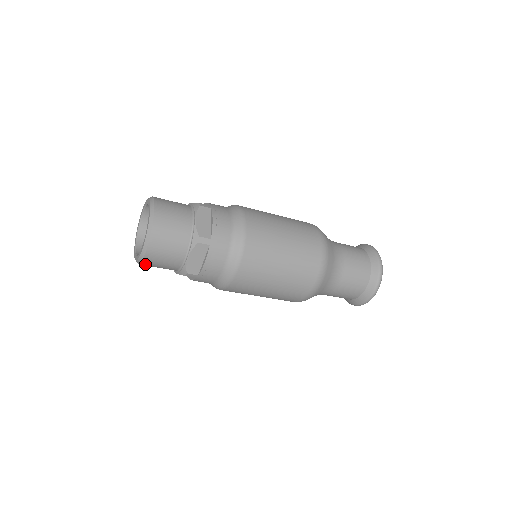
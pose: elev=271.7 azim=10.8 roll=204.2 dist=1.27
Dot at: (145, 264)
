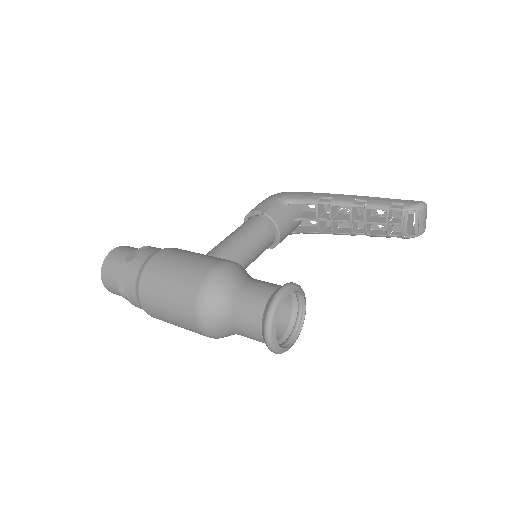
Dot at: occluded
